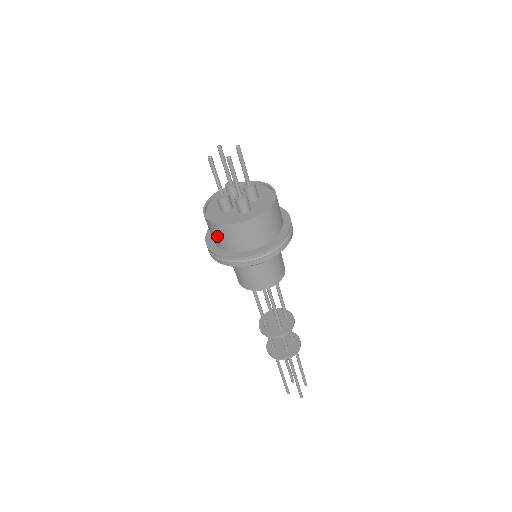
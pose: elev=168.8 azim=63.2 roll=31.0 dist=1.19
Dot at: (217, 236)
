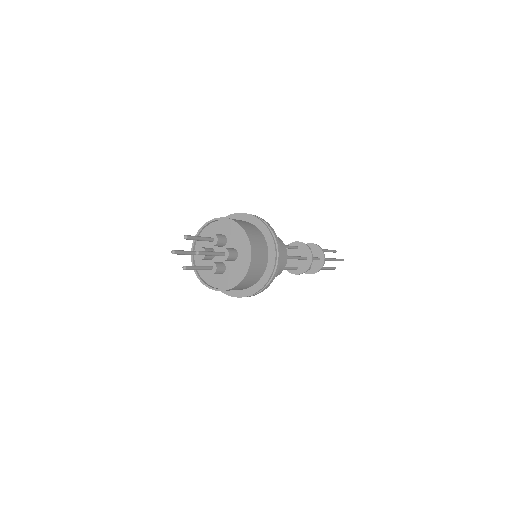
Dot at: occluded
